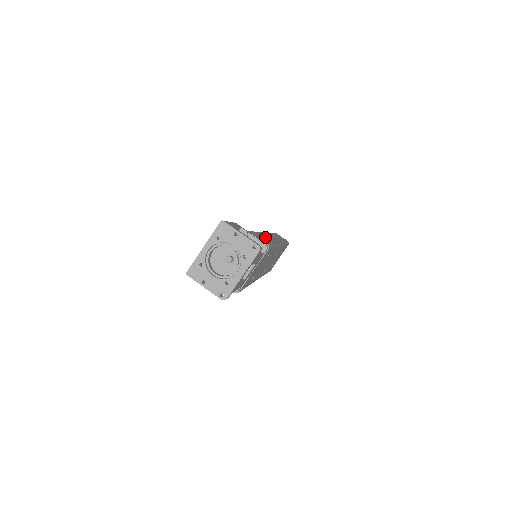
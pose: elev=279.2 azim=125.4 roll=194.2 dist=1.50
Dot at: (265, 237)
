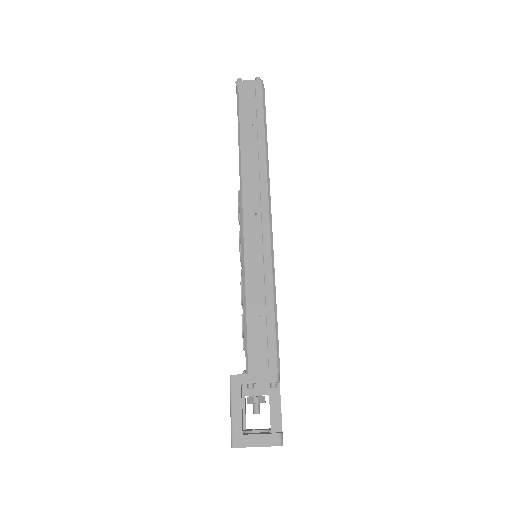
Dot at: (257, 294)
